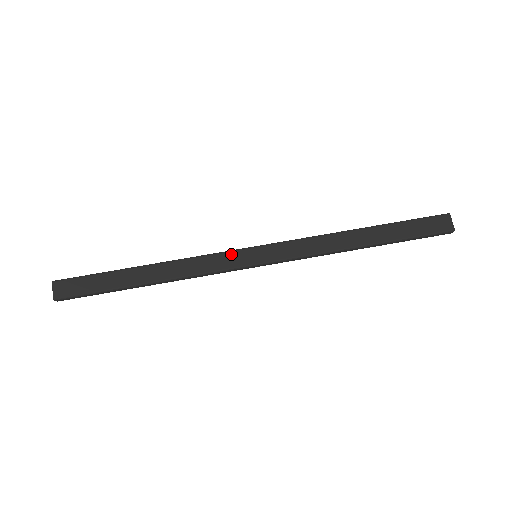
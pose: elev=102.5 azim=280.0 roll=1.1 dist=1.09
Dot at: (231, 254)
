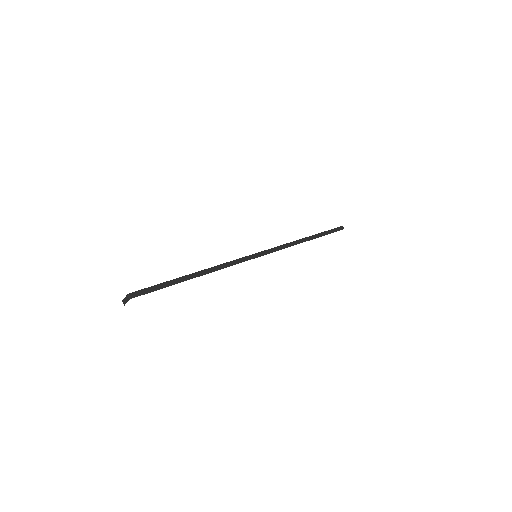
Dot at: occluded
